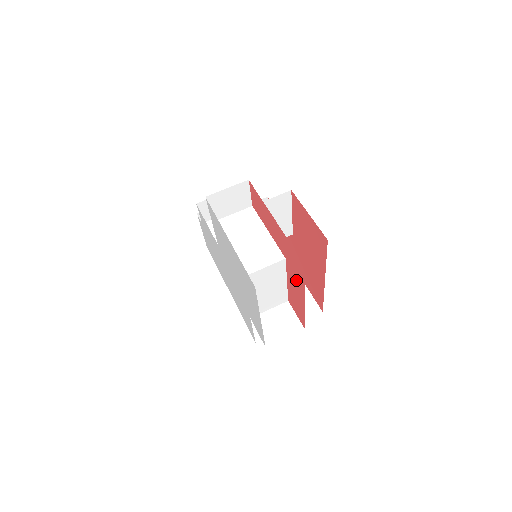
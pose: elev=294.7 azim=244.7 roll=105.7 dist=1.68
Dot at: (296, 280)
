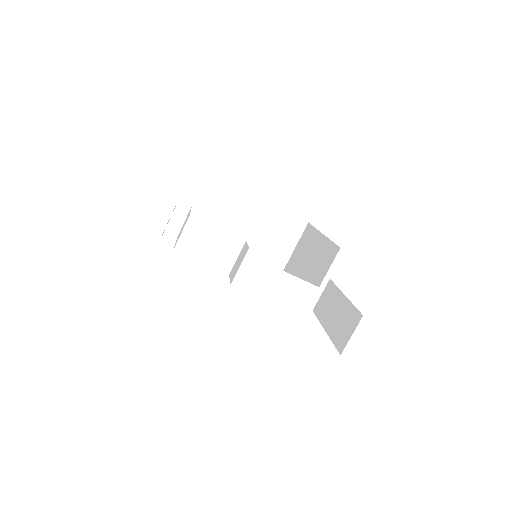
Dot at: occluded
